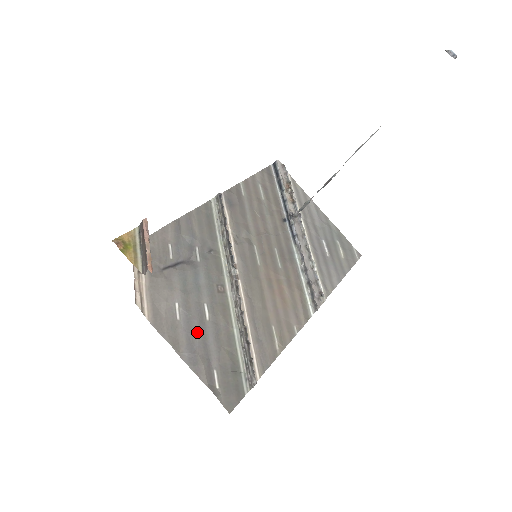
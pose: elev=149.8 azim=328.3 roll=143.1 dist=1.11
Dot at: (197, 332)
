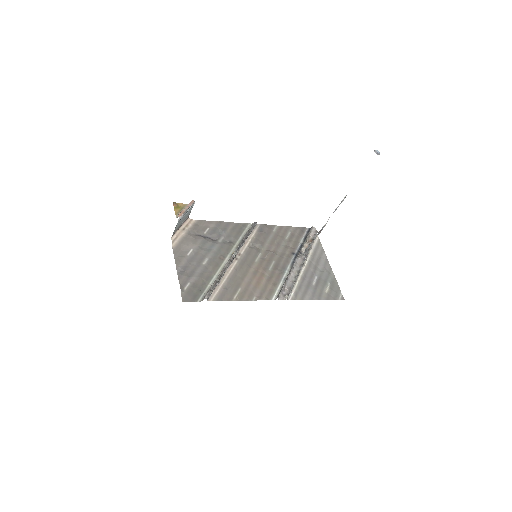
Dot at: (193, 265)
